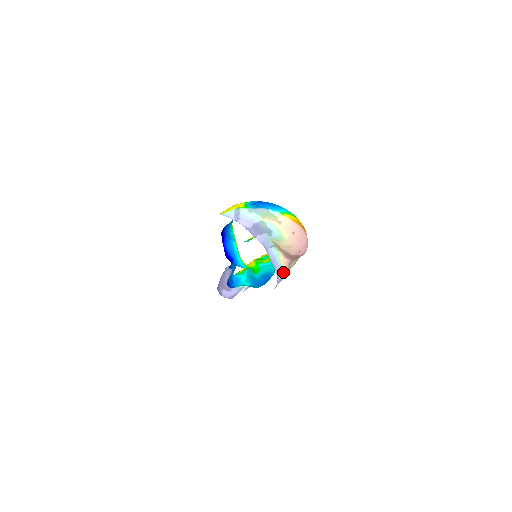
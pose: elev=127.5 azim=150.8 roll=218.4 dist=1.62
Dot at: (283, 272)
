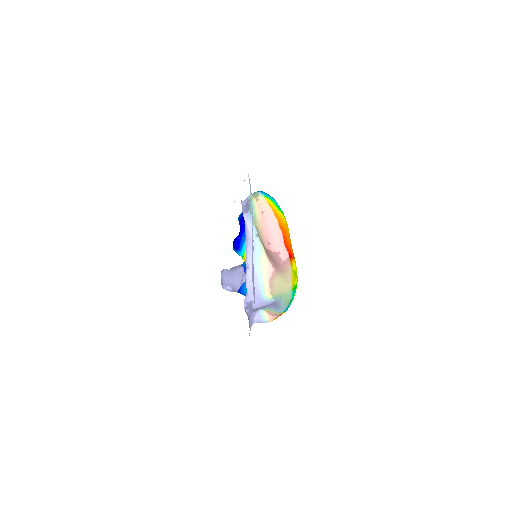
Dot at: (260, 272)
